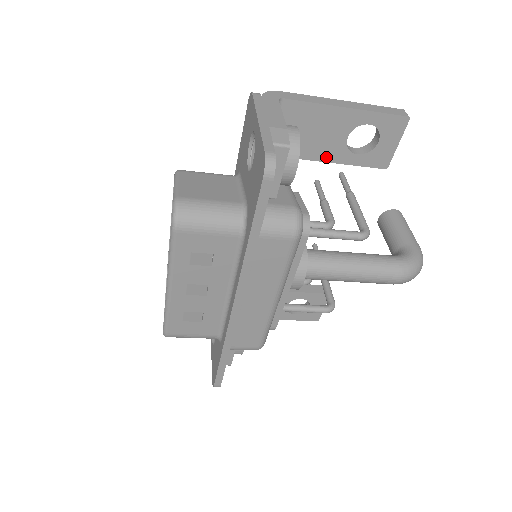
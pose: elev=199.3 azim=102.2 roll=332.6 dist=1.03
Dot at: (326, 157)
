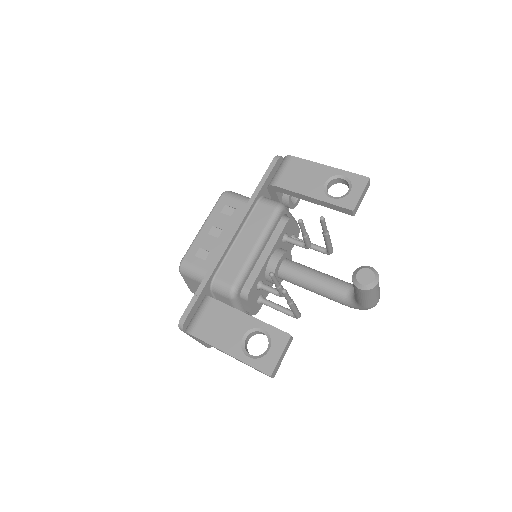
Dot at: occluded
